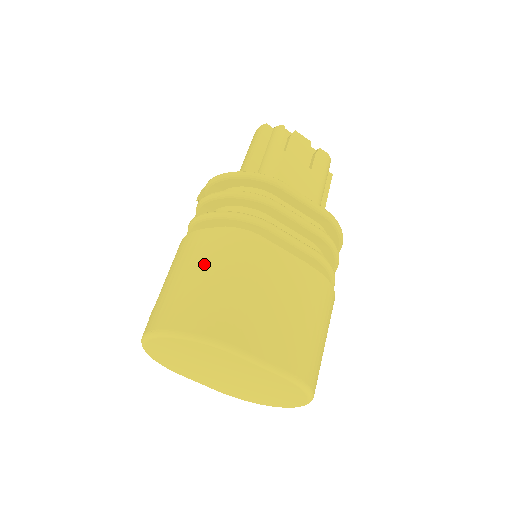
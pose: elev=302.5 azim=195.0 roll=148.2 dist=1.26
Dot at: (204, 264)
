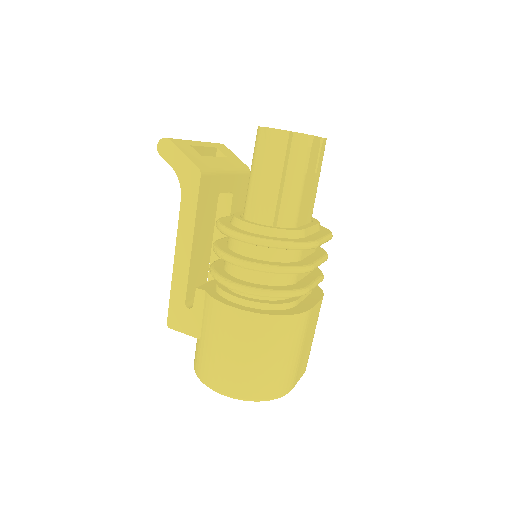
Dot at: (271, 349)
